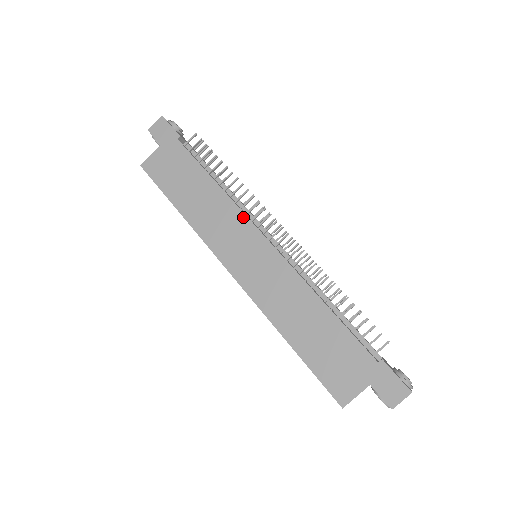
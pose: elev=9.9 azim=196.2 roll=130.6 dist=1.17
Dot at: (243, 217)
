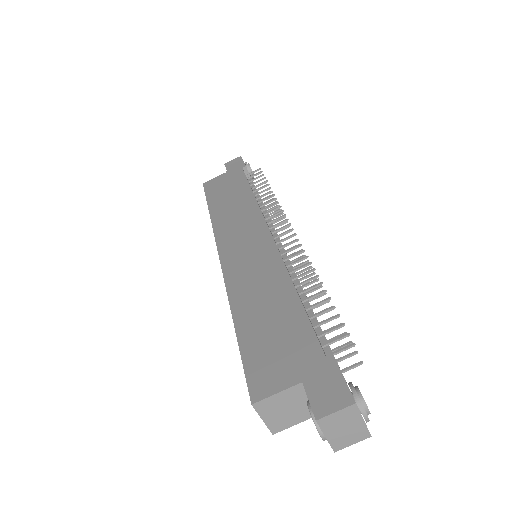
Dot at: (259, 215)
